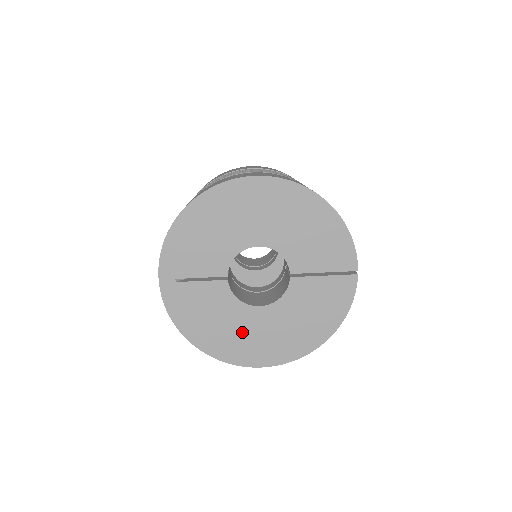
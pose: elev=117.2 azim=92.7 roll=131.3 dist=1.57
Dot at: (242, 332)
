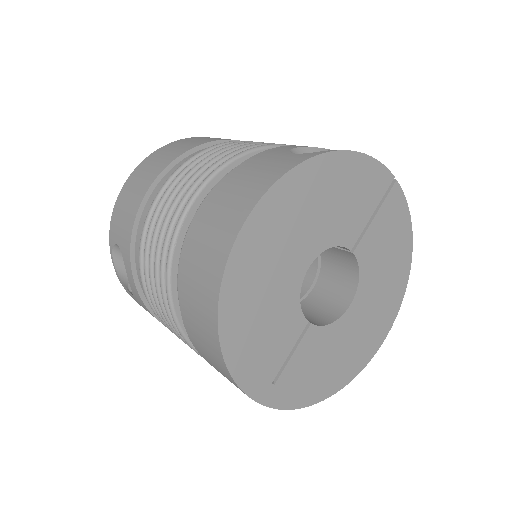
Dot at: (354, 338)
